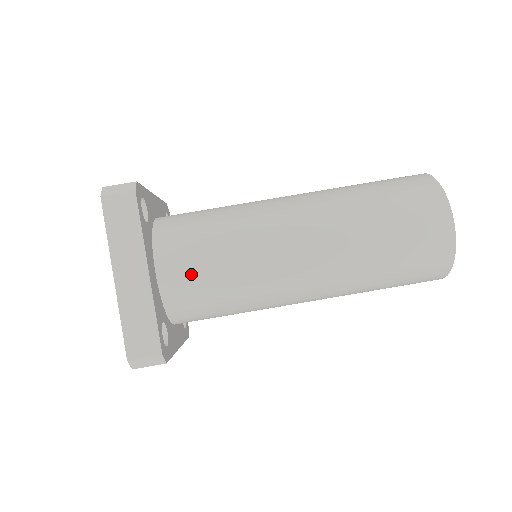
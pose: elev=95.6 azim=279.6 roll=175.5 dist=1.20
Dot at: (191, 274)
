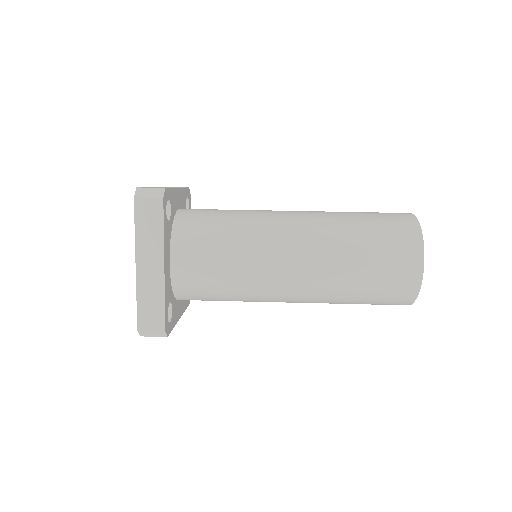
Dot at: (198, 269)
